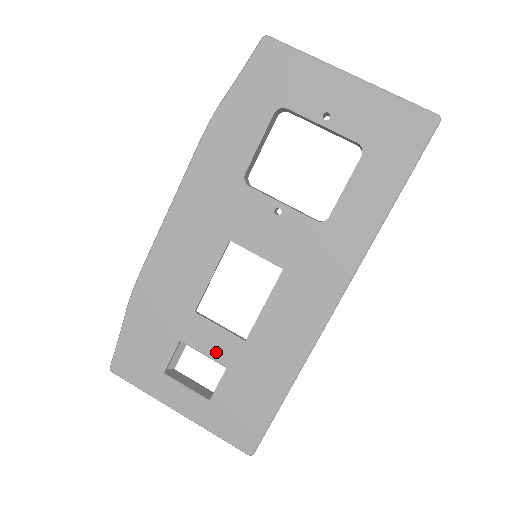
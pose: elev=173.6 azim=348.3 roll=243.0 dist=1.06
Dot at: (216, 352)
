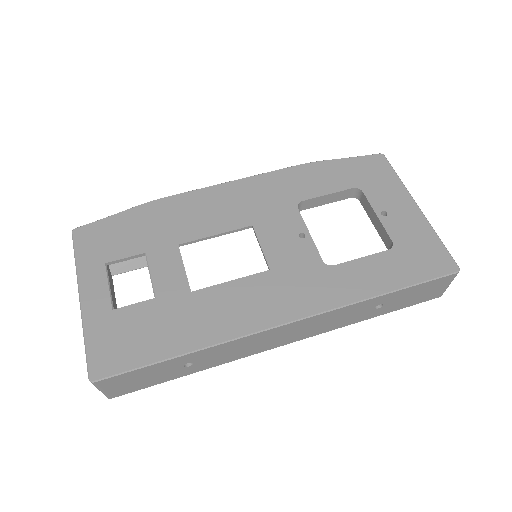
Dot at: (161, 281)
